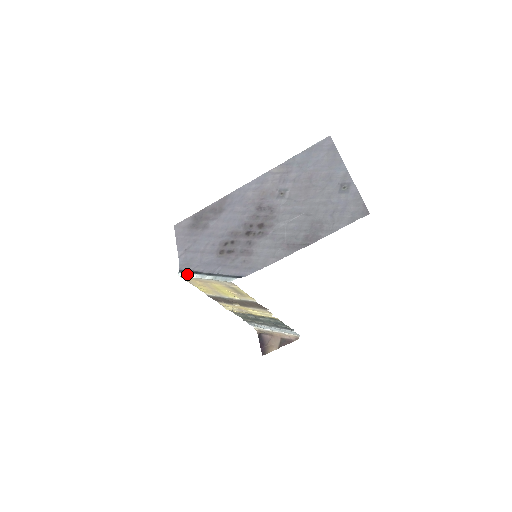
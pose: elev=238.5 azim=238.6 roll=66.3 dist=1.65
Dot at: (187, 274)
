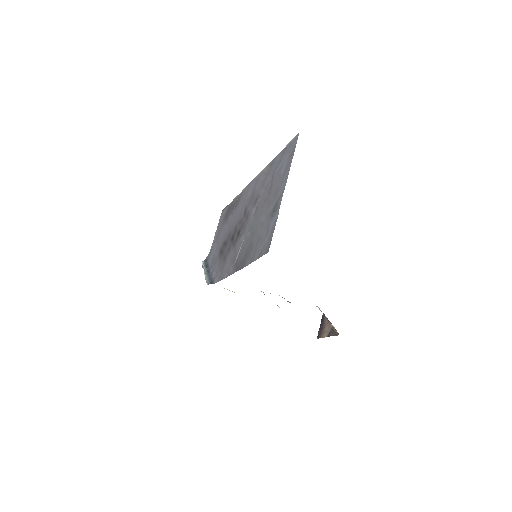
Dot at: (203, 265)
